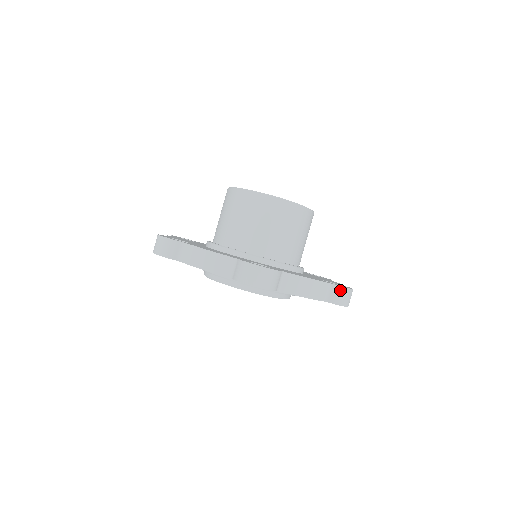
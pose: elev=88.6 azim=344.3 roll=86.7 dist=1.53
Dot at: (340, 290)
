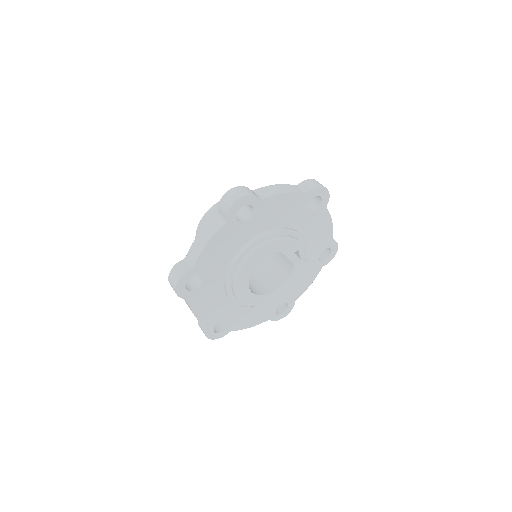
Dot at: (306, 182)
